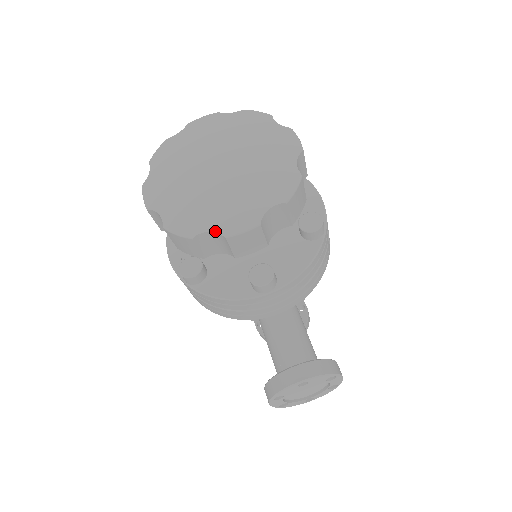
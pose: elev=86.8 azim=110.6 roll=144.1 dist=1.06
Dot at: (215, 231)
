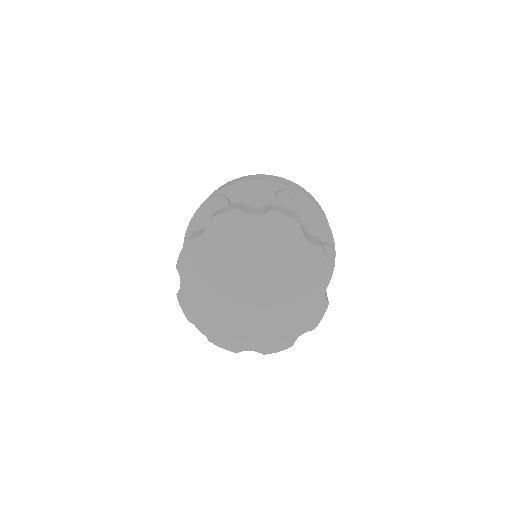
Dot at: (206, 333)
